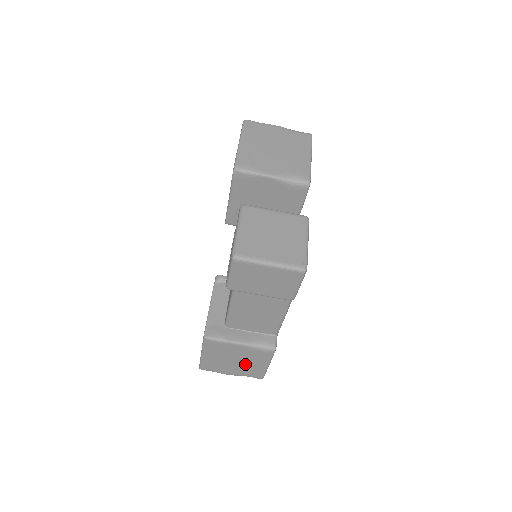
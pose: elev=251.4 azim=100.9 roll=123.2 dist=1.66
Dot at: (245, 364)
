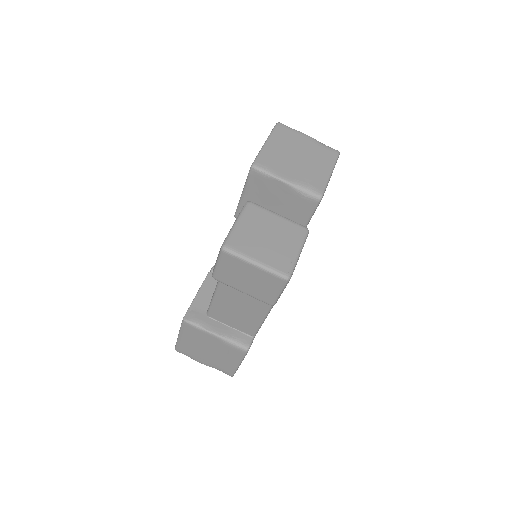
Dot at: (218, 357)
